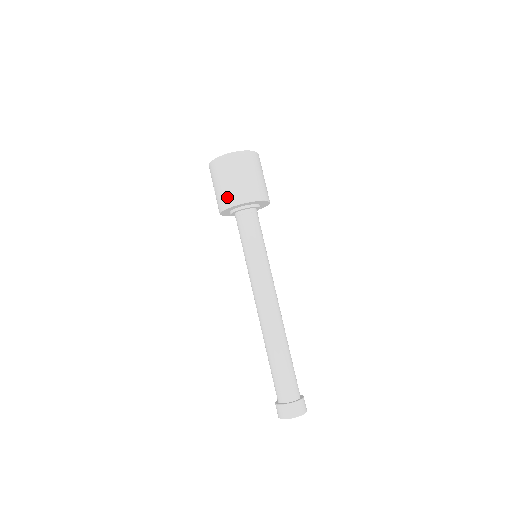
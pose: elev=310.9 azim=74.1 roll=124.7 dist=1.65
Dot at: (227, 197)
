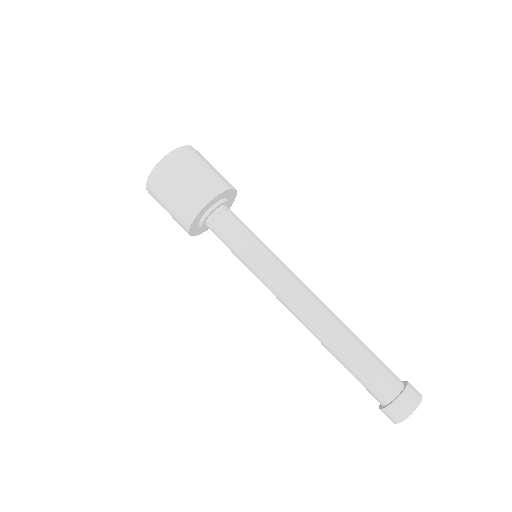
Dot at: (185, 208)
